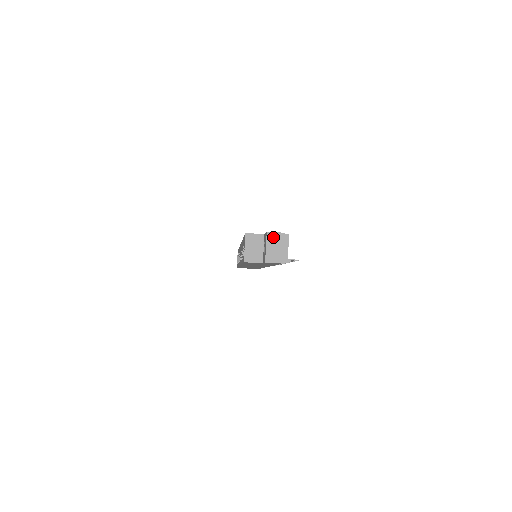
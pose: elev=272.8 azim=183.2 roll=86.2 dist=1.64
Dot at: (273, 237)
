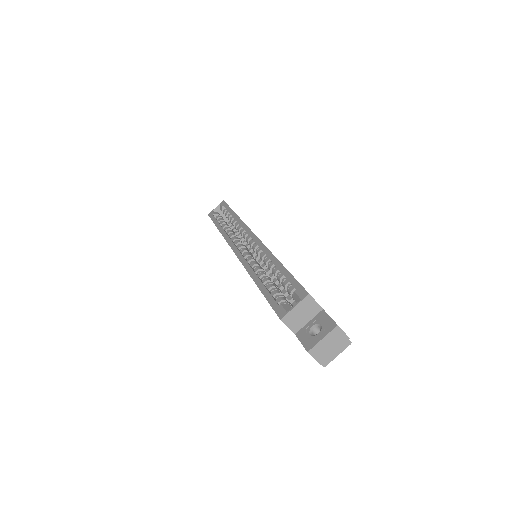
Dot at: (337, 334)
